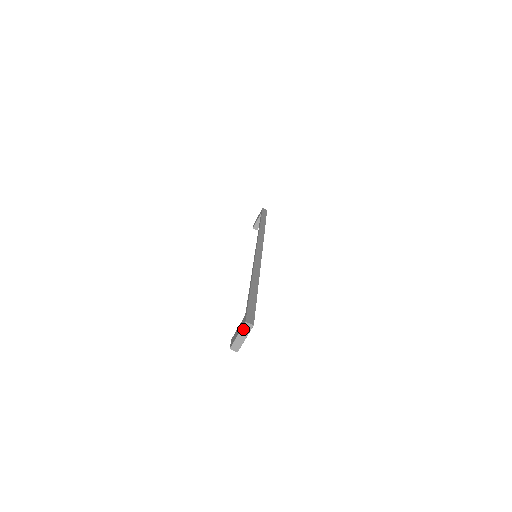
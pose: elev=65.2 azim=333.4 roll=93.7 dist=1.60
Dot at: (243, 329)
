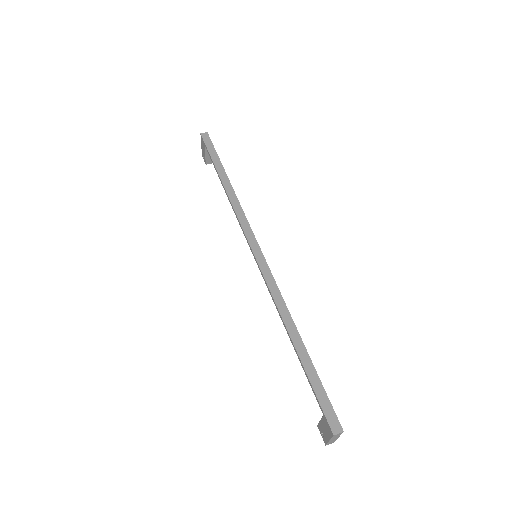
Dot at: (333, 437)
